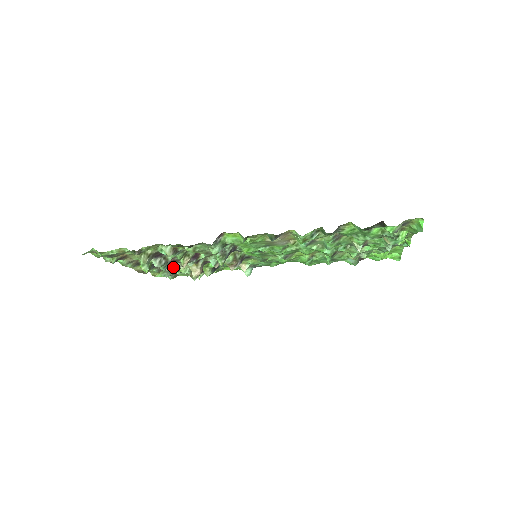
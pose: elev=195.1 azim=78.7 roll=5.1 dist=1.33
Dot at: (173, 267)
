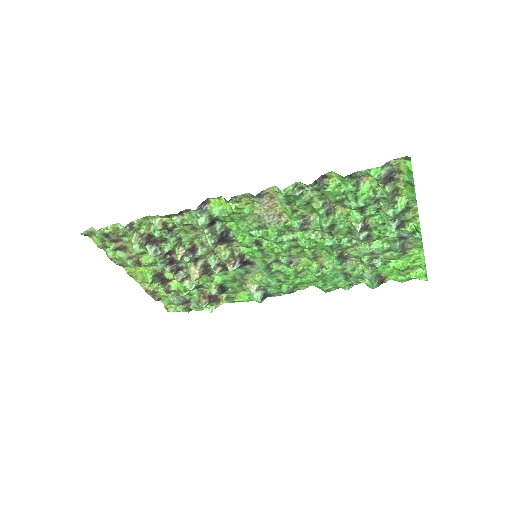
Dot at: (175, 275)
